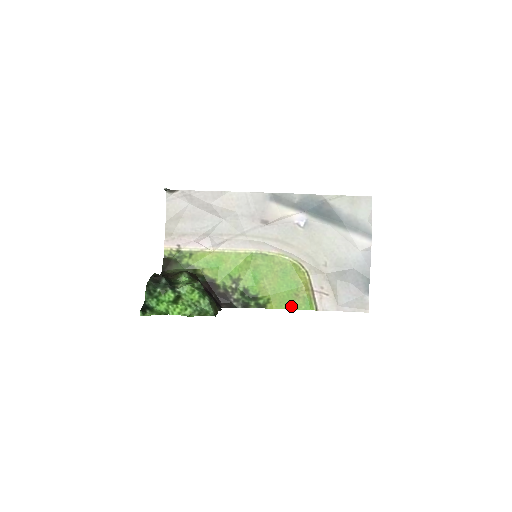
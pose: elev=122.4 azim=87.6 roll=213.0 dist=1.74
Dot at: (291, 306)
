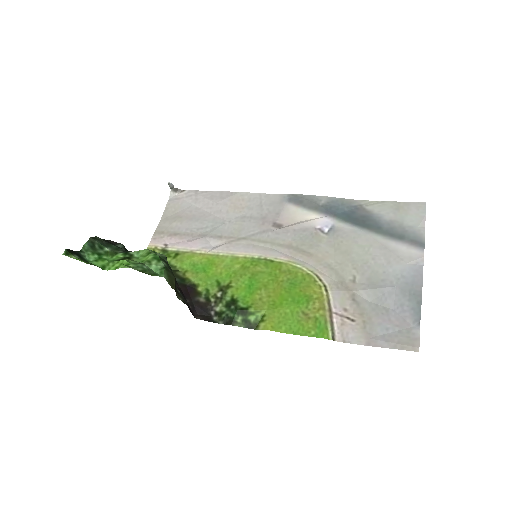
Dot at: (295, 329)
